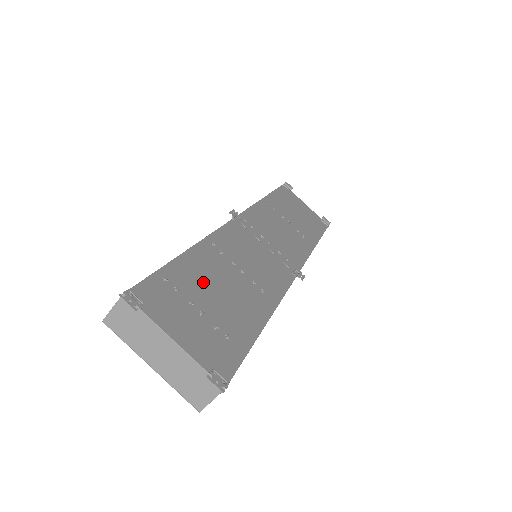
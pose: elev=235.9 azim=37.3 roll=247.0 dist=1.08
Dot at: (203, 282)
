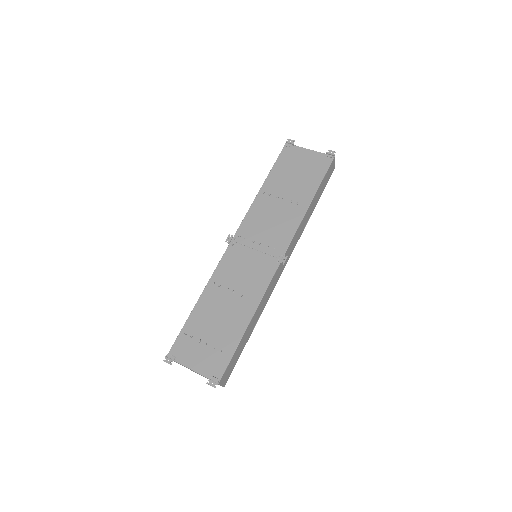
Dot at: (207, 320)
